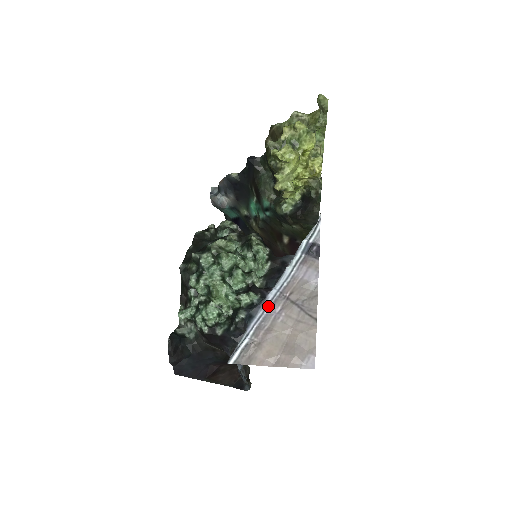
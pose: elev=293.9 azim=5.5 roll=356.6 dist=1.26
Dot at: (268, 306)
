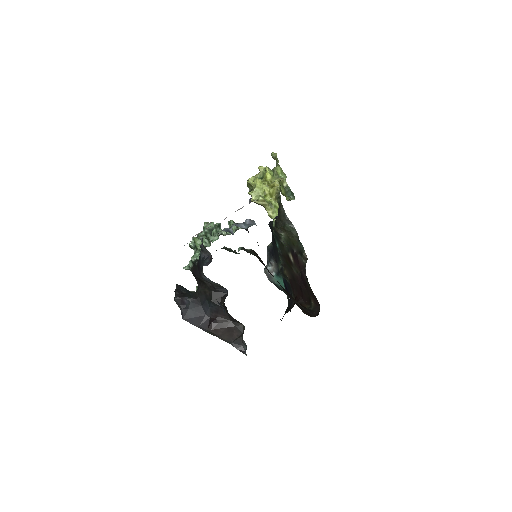
Dot at: occluded
